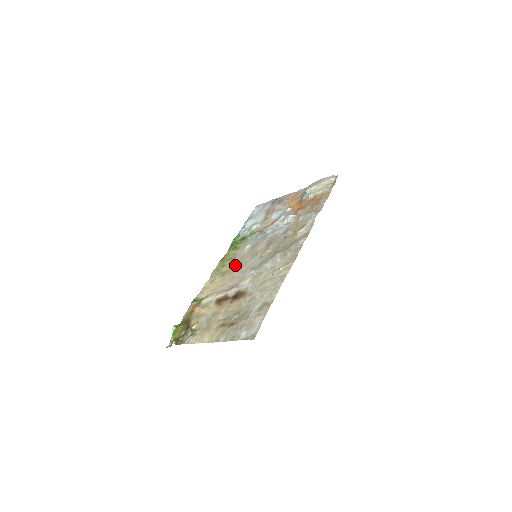
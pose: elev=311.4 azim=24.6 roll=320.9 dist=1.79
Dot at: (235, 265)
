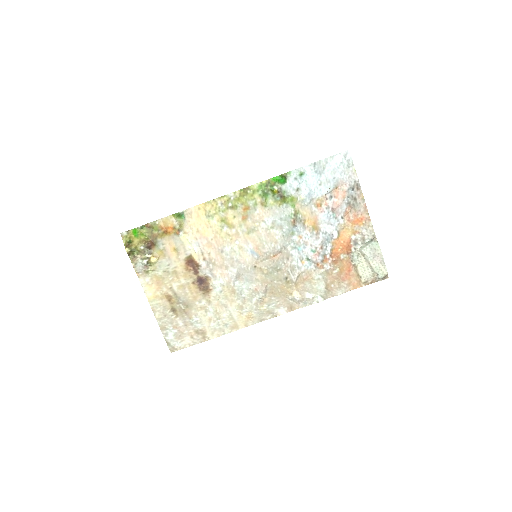
Dot at: (239, 231)
